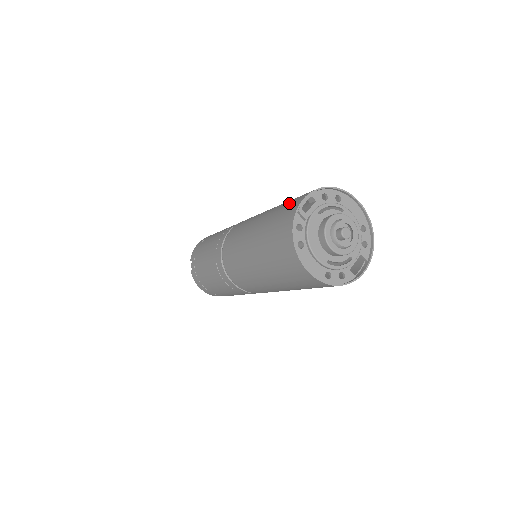
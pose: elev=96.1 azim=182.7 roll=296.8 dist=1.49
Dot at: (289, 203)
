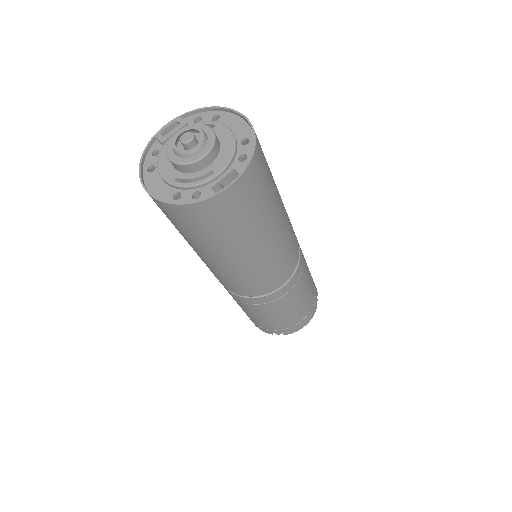
Dot at: occluded
